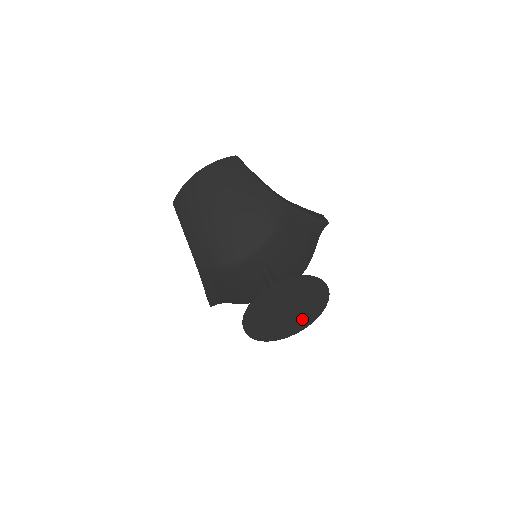
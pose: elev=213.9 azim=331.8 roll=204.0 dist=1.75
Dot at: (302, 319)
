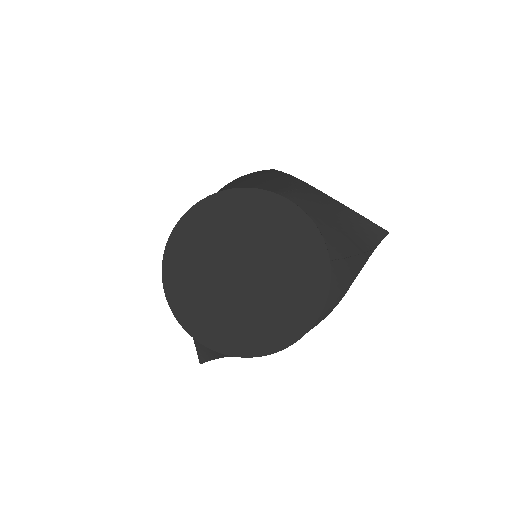
Dot at: (282, 312)
